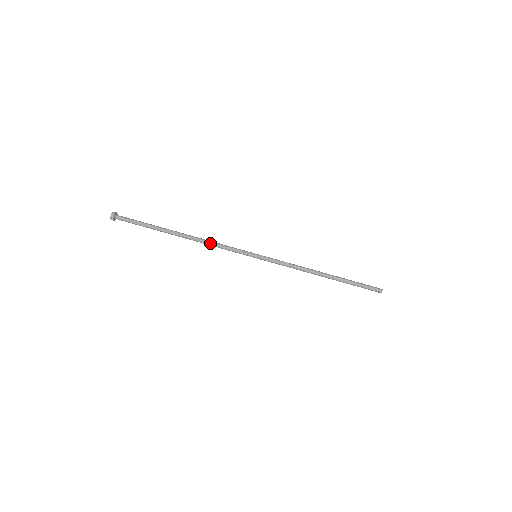
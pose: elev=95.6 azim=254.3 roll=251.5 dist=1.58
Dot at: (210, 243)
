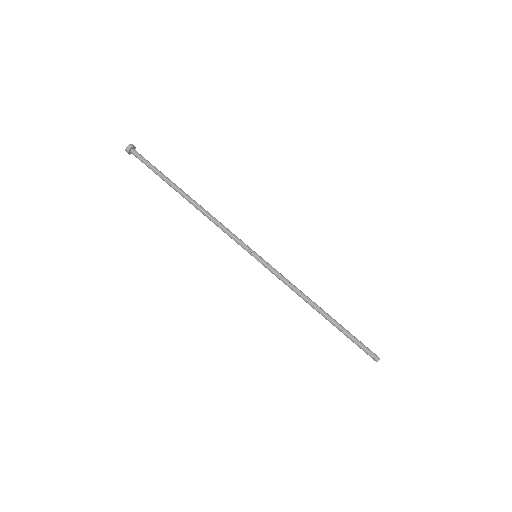
Dot at: (215, 219)
